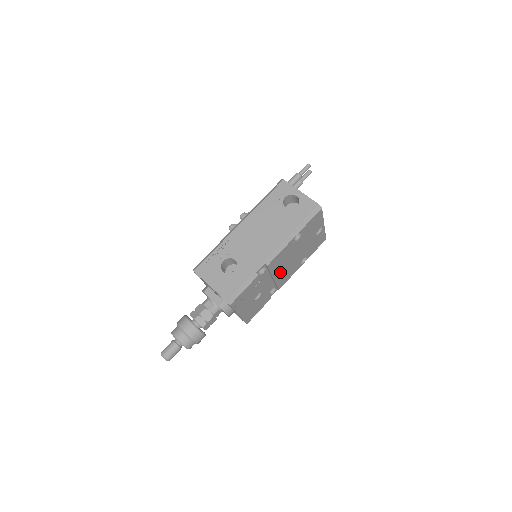
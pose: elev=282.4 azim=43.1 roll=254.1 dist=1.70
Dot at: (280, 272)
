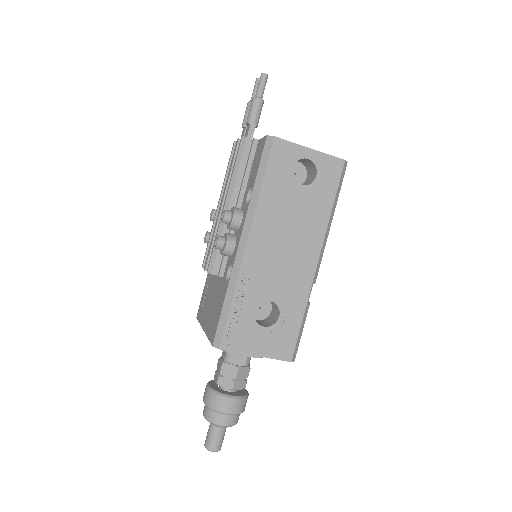
Dot at: occluded
